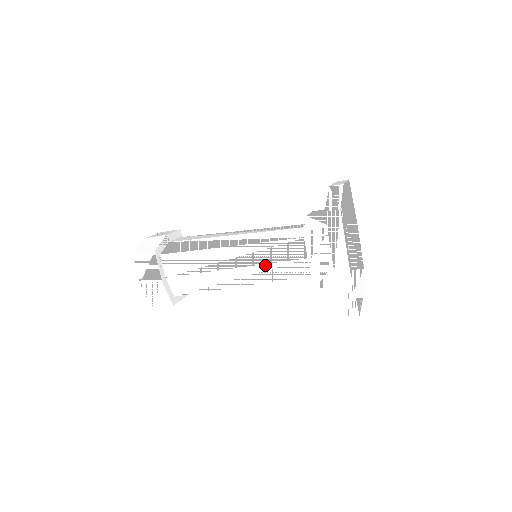
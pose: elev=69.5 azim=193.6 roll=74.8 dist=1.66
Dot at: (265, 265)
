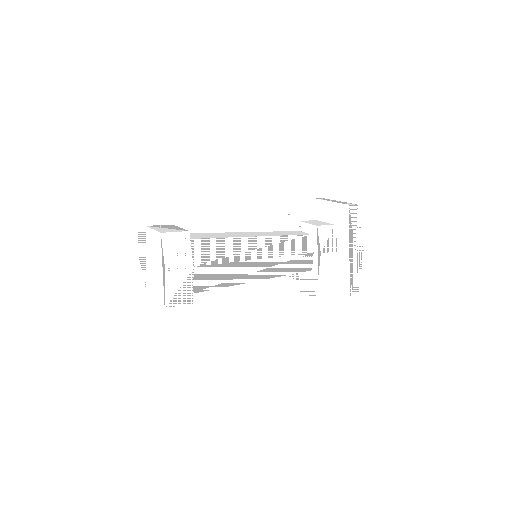
Dot at: (282, 257)
